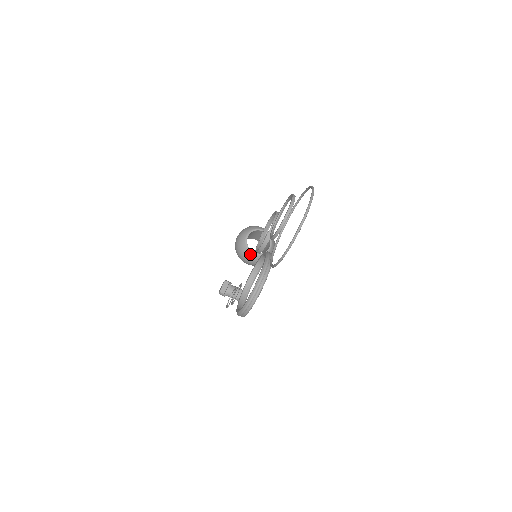
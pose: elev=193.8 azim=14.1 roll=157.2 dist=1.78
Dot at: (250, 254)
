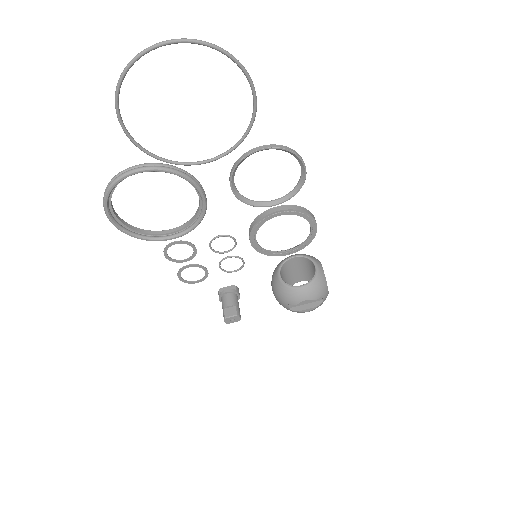
Dot at: (276, 274)
